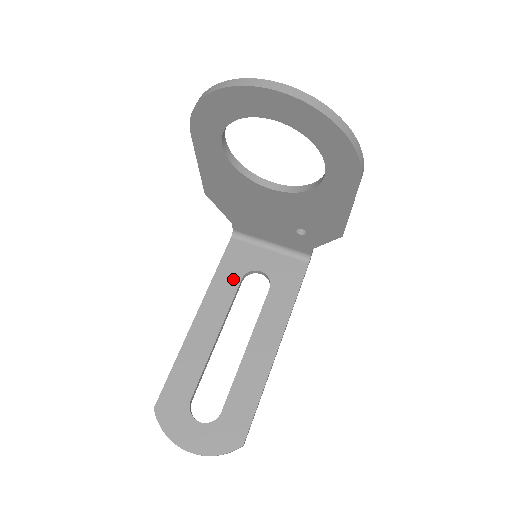
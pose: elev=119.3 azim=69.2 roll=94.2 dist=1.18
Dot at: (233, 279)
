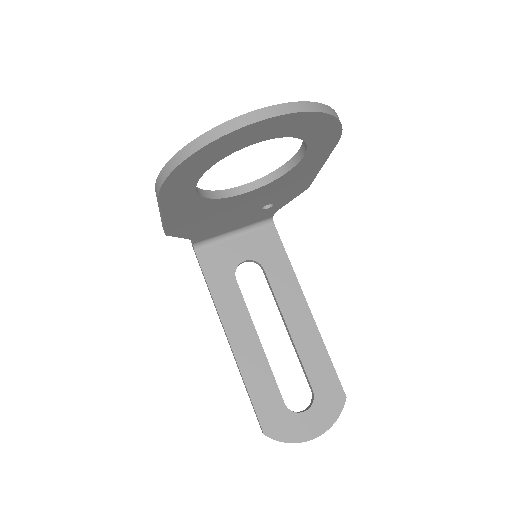
Dot at: (229, 285)
